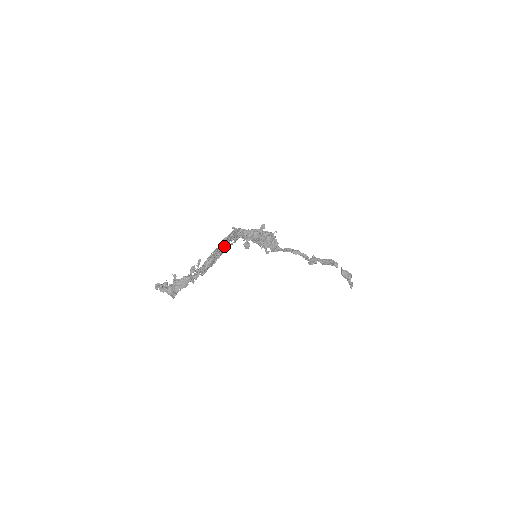
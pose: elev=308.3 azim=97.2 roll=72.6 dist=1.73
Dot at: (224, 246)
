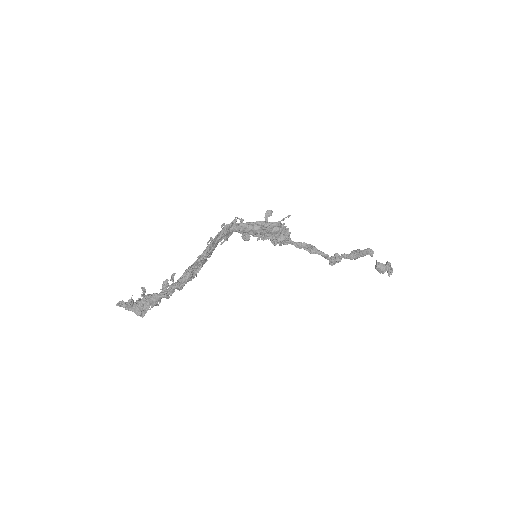
Dot at: (208, 254)
